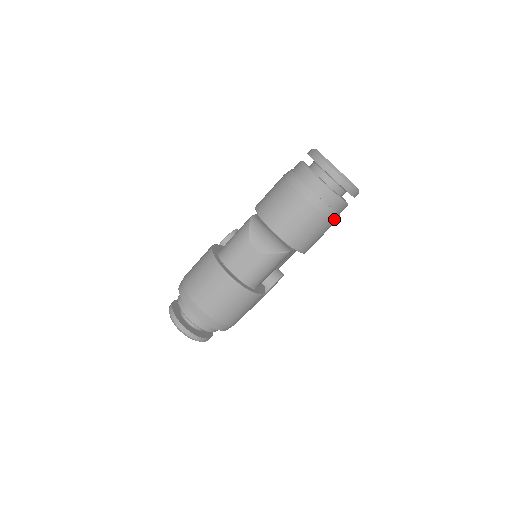
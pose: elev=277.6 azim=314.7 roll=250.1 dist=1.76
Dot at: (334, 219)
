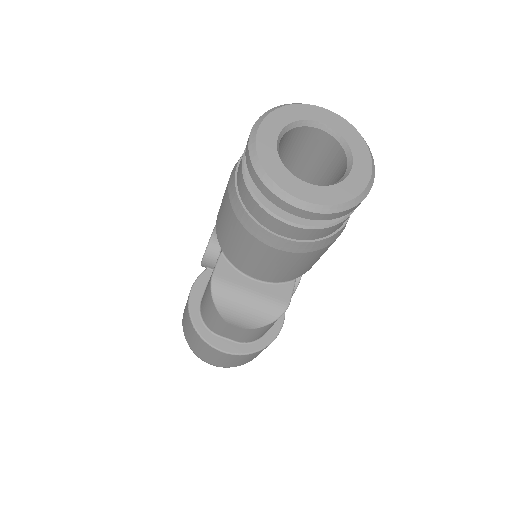
Dot at: (342, 230)
